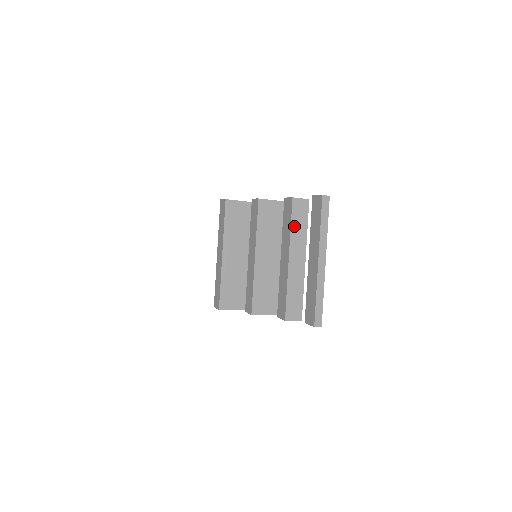
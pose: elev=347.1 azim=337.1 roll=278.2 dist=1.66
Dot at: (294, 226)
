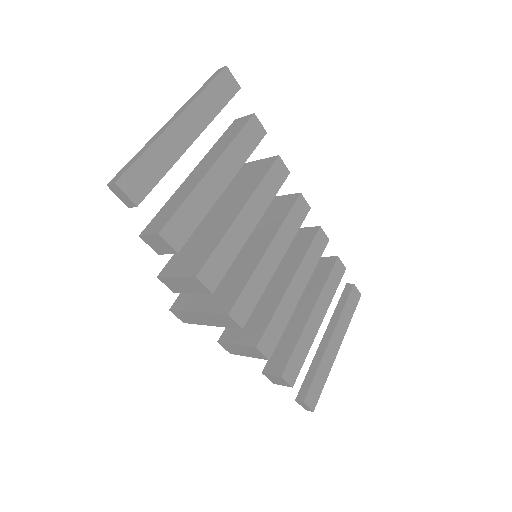
Dot at: (220, 141)
